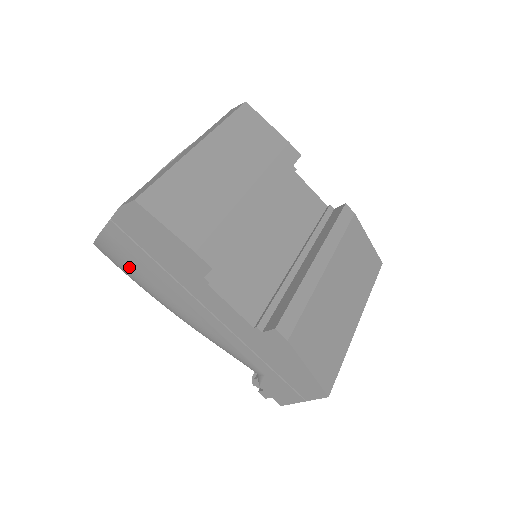
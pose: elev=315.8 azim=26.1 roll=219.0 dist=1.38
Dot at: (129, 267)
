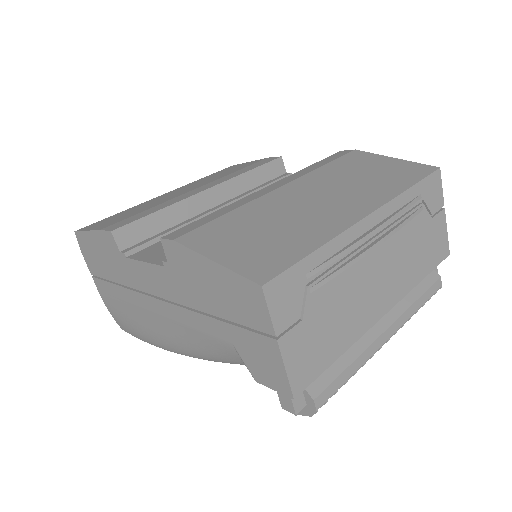
Dot at: (127, 321)
